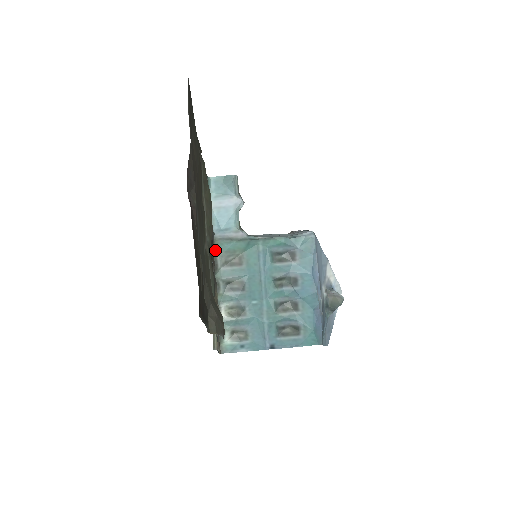
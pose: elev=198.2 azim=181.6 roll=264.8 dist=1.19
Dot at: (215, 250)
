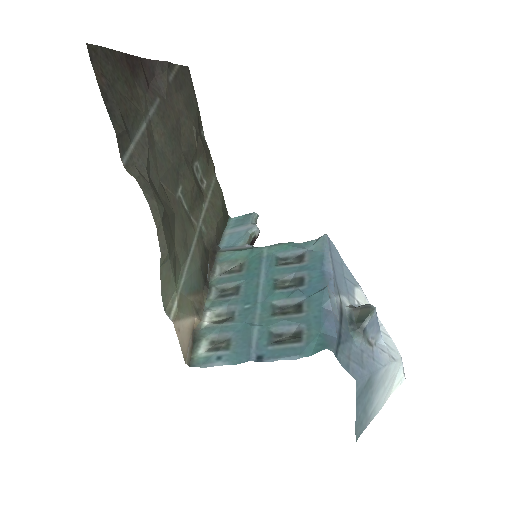
Dot at: (217, 261)
